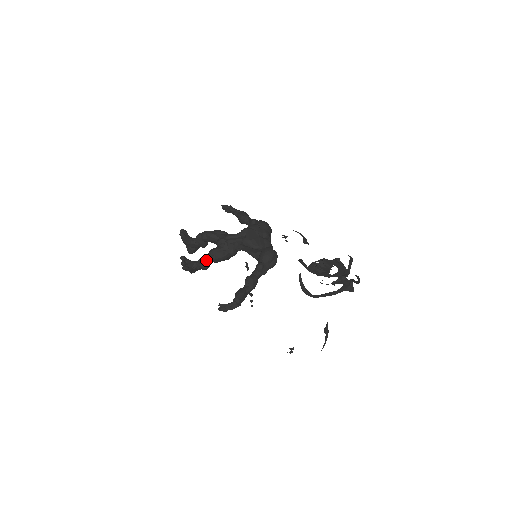
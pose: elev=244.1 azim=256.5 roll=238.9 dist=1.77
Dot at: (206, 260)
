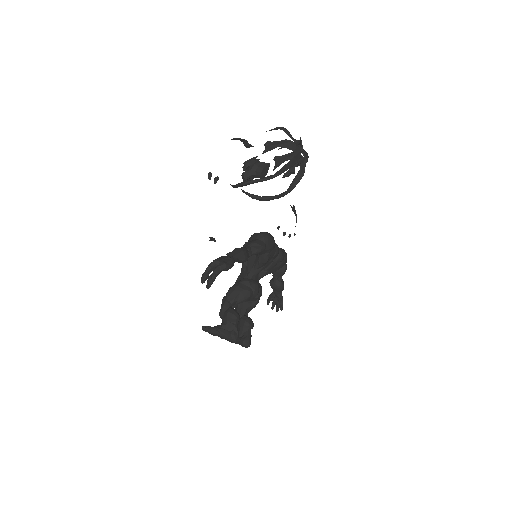
Dot at: (221, 306)
